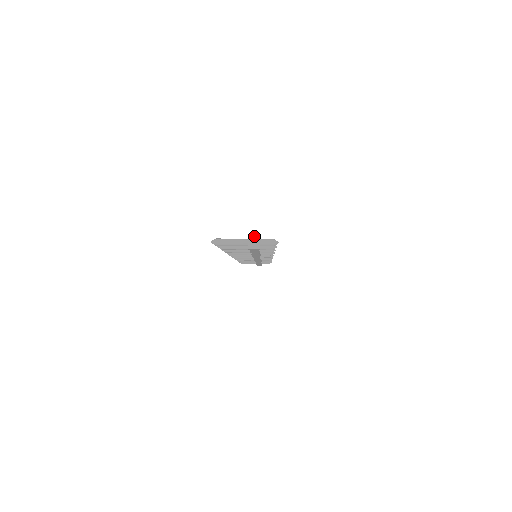
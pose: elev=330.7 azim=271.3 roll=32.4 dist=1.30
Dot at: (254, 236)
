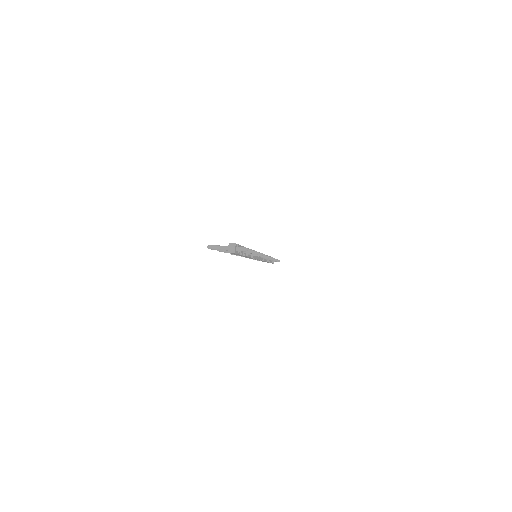
Dot at: (232, 245)
